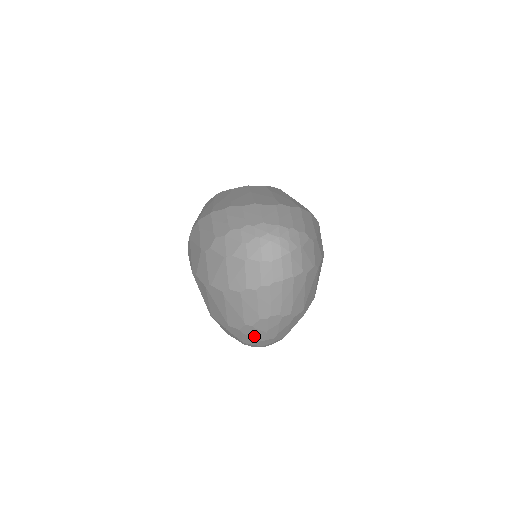
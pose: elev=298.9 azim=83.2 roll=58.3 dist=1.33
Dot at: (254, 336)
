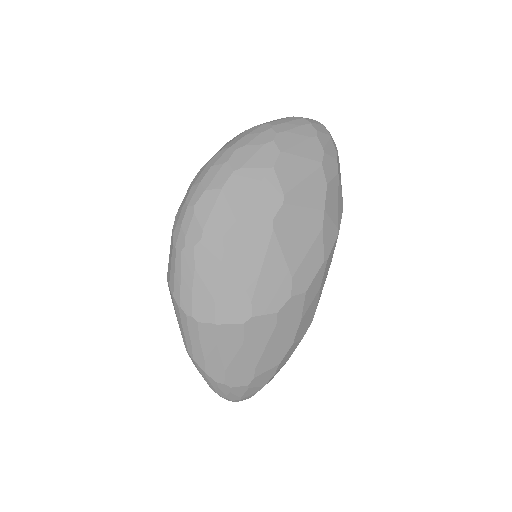
Dot at: (229, 143)
